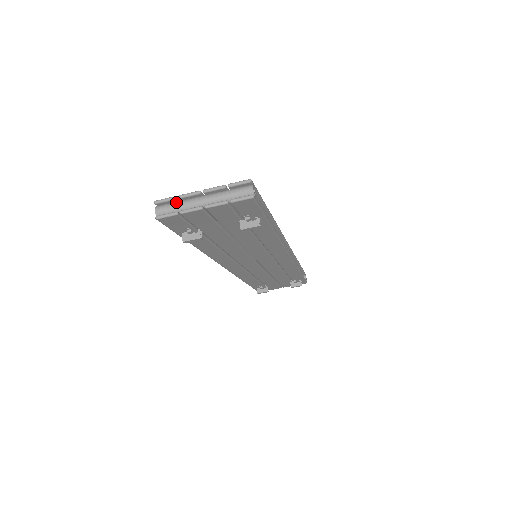
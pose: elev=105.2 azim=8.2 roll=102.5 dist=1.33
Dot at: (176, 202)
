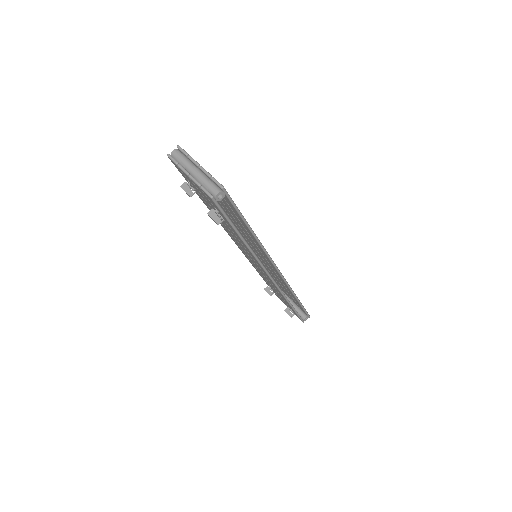
Dot at: (185, 157)
